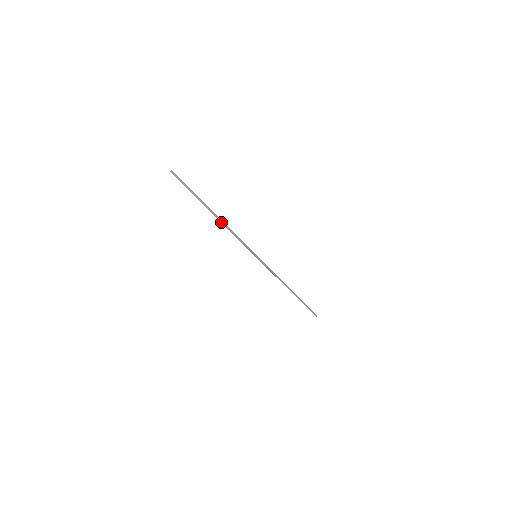
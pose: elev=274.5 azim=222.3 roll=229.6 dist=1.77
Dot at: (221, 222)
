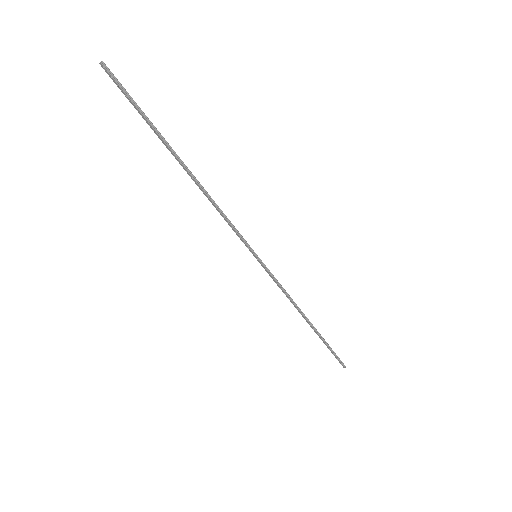
Dot at: (197, 184)
